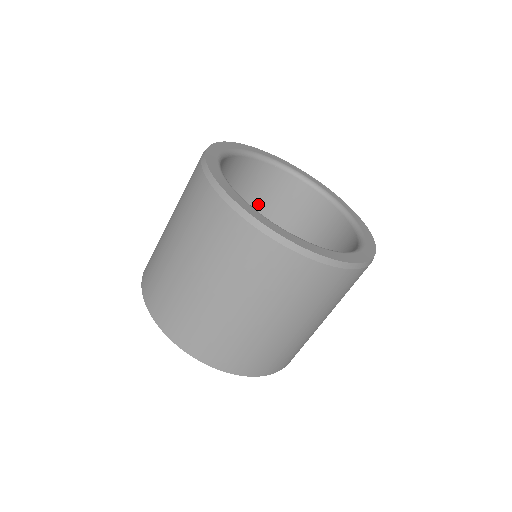
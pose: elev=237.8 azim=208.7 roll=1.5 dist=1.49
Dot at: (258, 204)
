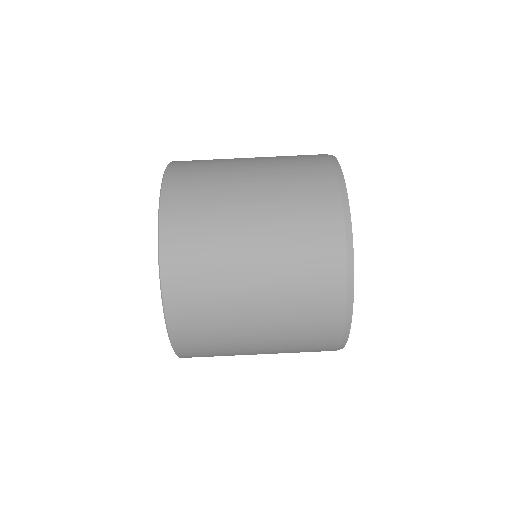
Dot at: occluded
